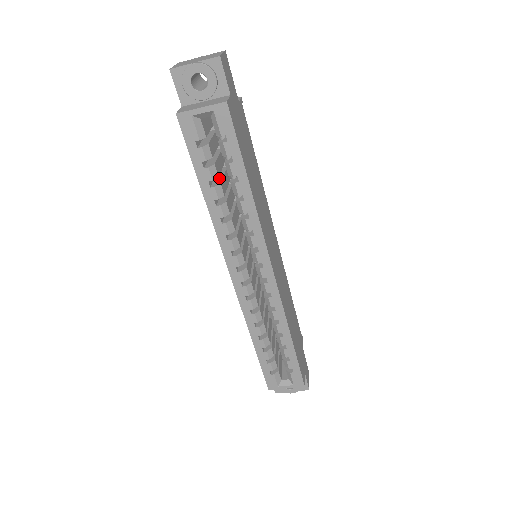
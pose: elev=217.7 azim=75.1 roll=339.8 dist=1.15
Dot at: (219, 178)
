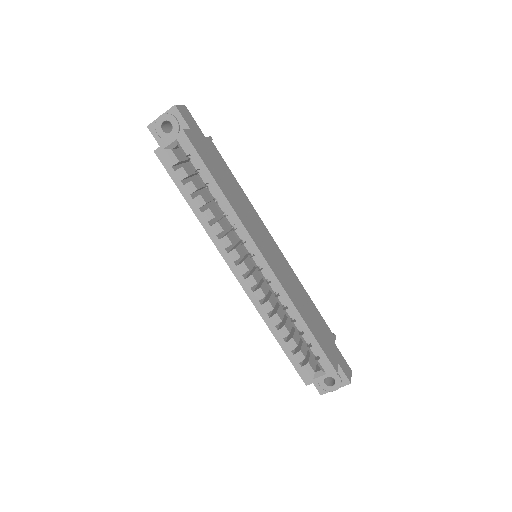
Dot at: (202, 193)
